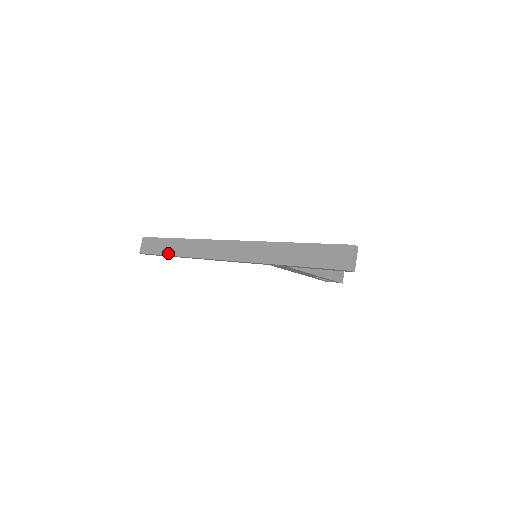
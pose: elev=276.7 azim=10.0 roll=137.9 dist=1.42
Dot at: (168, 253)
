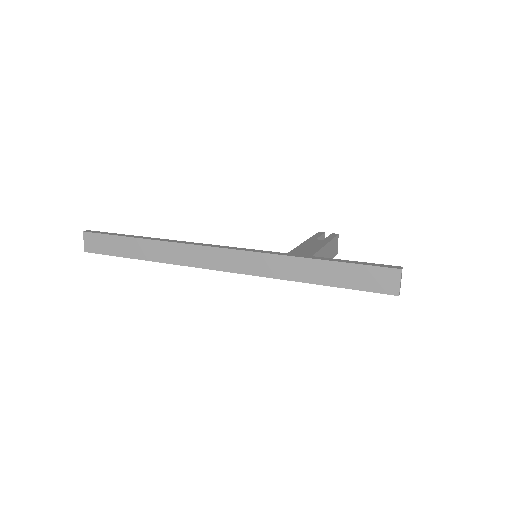
Dot at: (133, 256)
